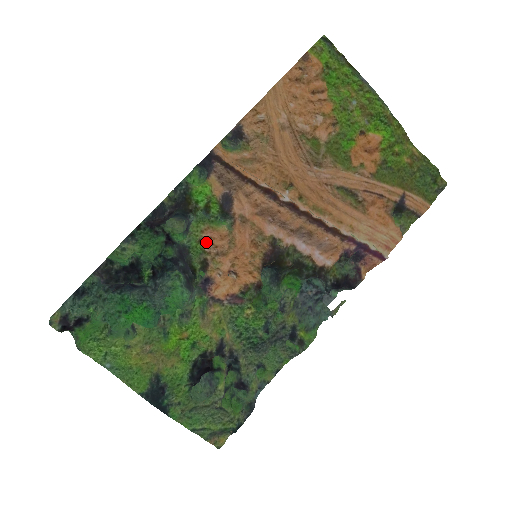
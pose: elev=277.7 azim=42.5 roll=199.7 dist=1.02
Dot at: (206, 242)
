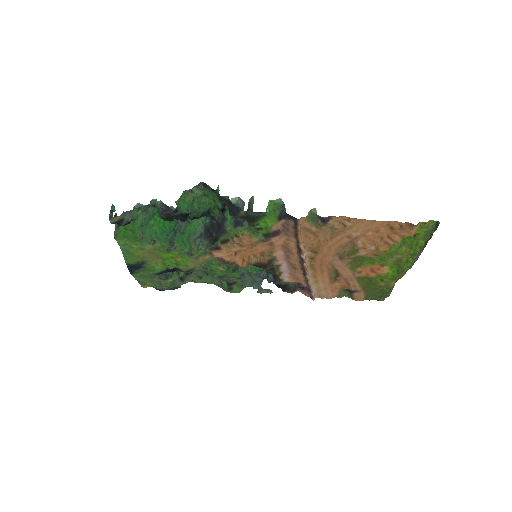
Dot at: (239, 238)
